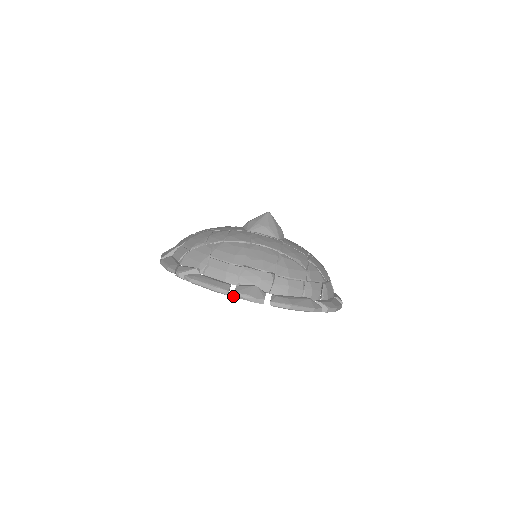
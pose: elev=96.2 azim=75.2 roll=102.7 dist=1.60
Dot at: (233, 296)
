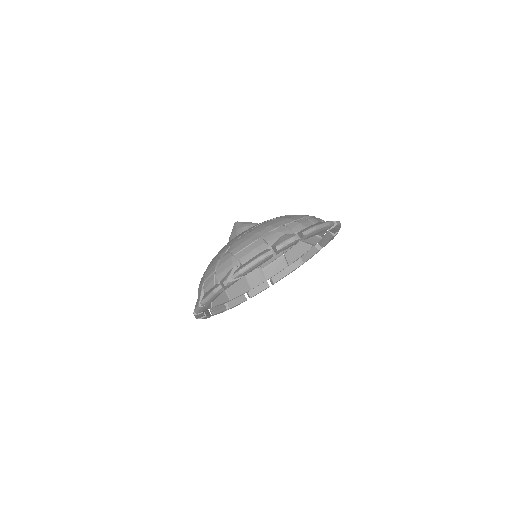
Dot at: (277, 250)
